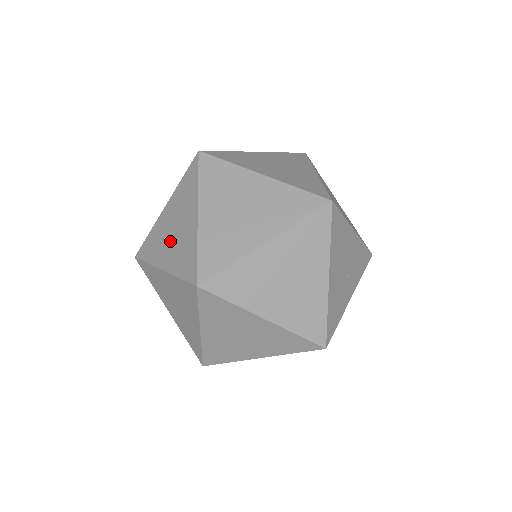
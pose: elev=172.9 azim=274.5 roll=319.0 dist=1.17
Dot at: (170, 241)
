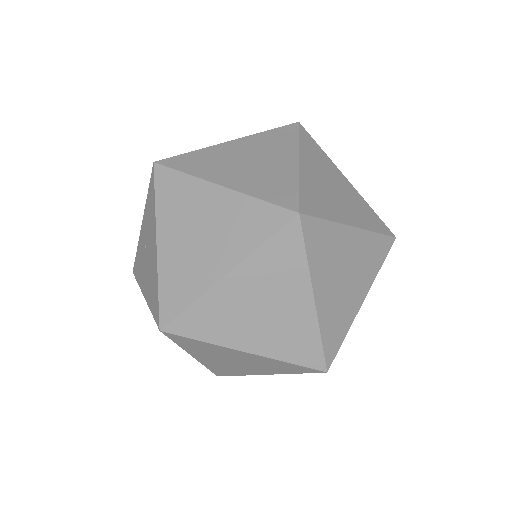
Dot at: occluded
